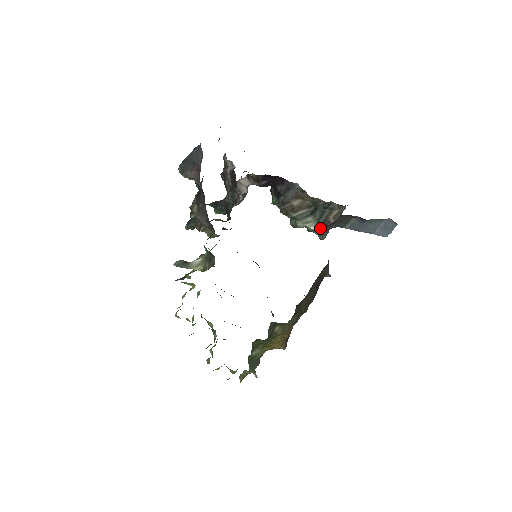
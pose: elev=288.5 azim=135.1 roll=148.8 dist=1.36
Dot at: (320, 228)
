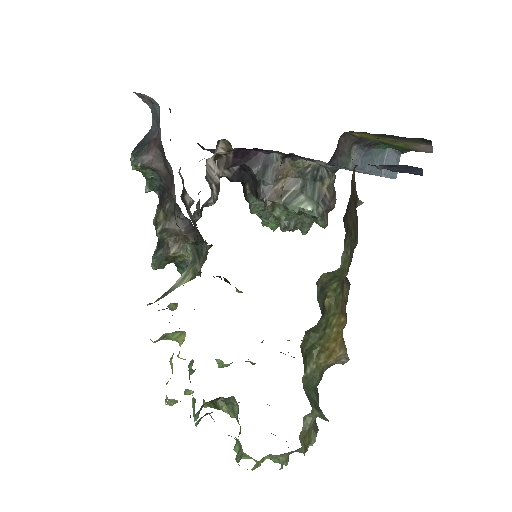
Dot at: (318, 208)
